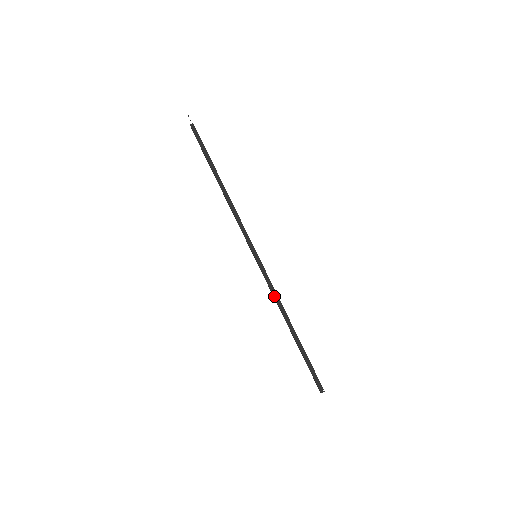
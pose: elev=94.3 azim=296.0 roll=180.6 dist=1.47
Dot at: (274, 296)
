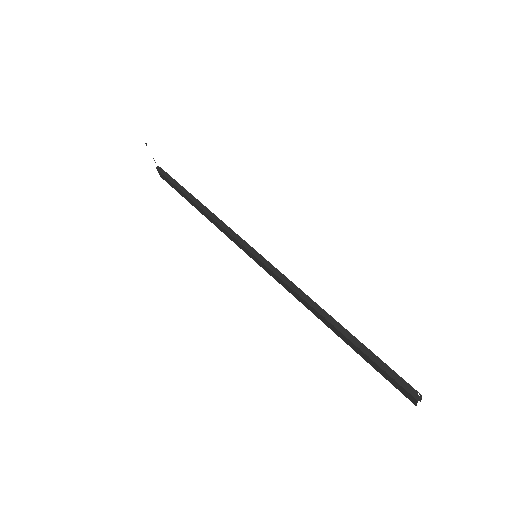
Dot at: (292, 289)
